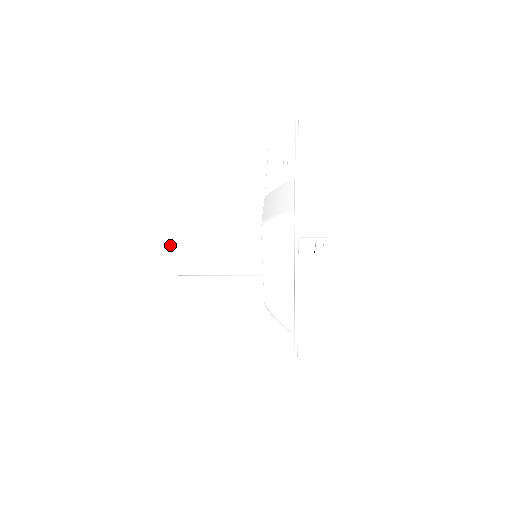
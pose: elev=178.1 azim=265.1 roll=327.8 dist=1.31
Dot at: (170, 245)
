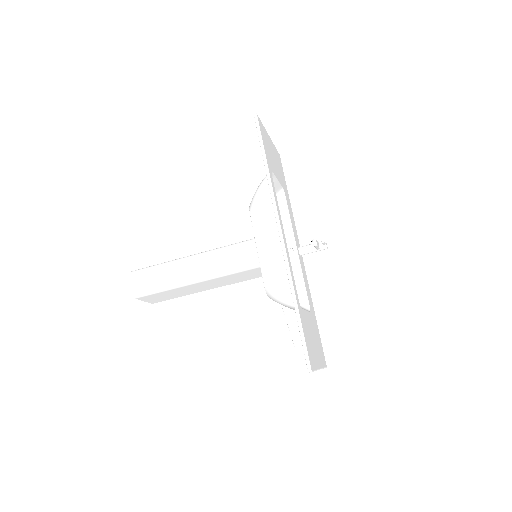
Dot at: occluded
